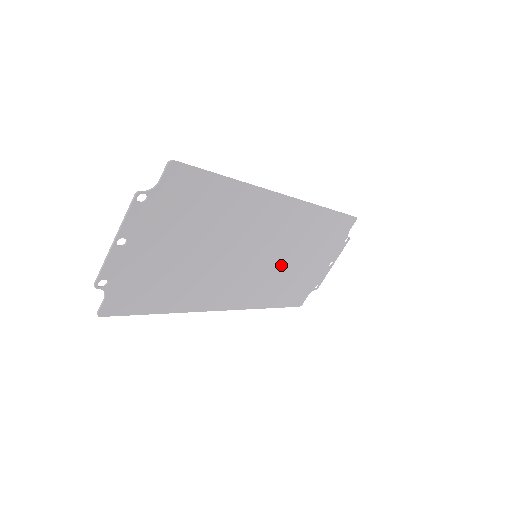
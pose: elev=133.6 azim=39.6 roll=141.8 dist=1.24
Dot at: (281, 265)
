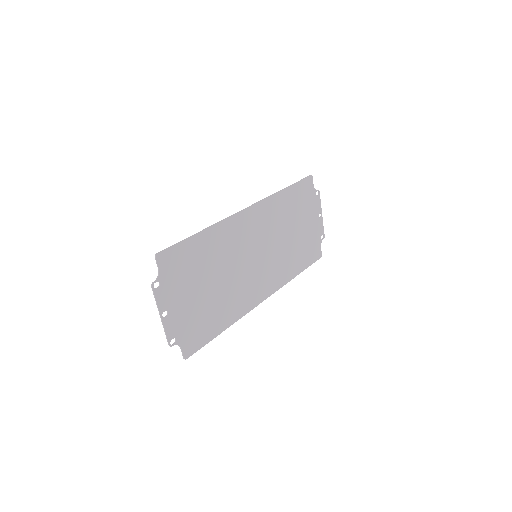
Dot at: (280, 247)
